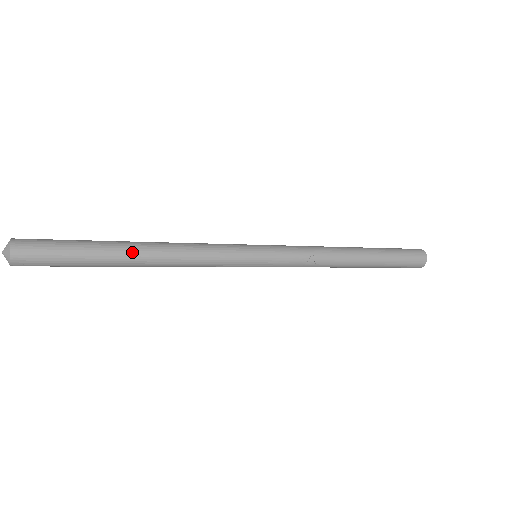
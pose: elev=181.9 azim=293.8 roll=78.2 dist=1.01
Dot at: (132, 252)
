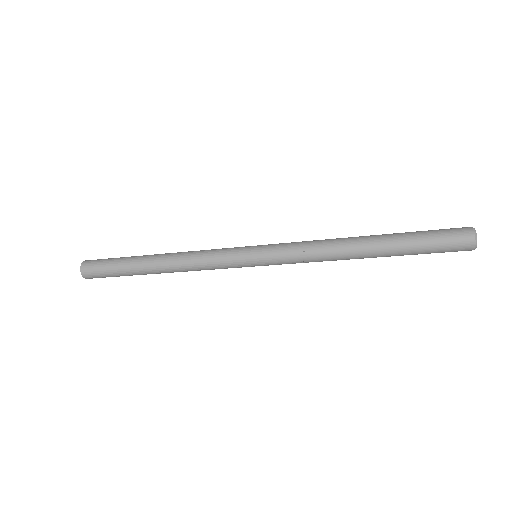
Dot at: (150, 266)
